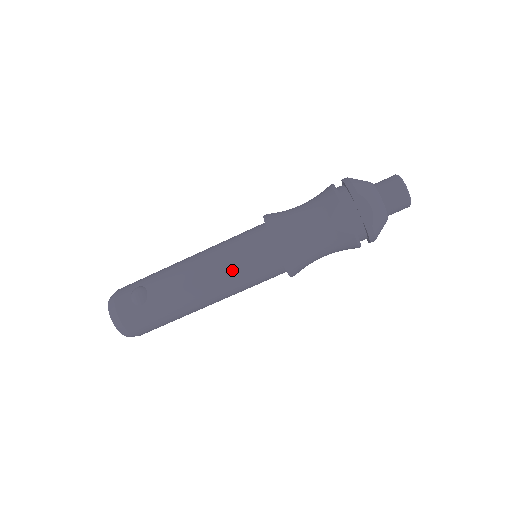
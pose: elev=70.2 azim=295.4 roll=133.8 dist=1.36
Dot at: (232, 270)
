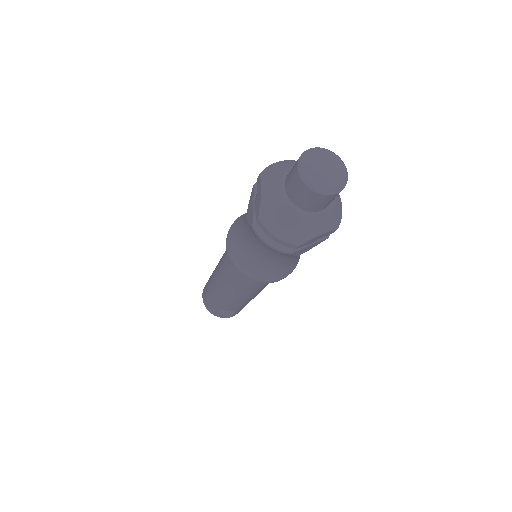
Dot at: occluded
